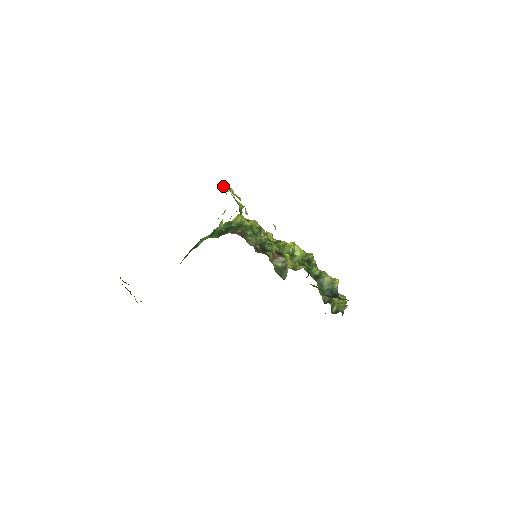
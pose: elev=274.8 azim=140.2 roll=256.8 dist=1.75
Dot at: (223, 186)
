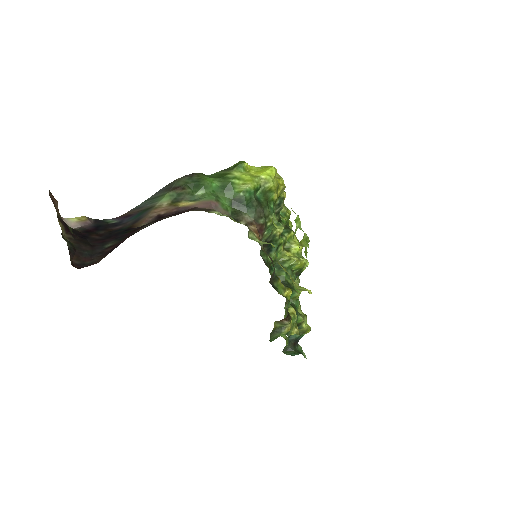
Dot at: (304, 236)
